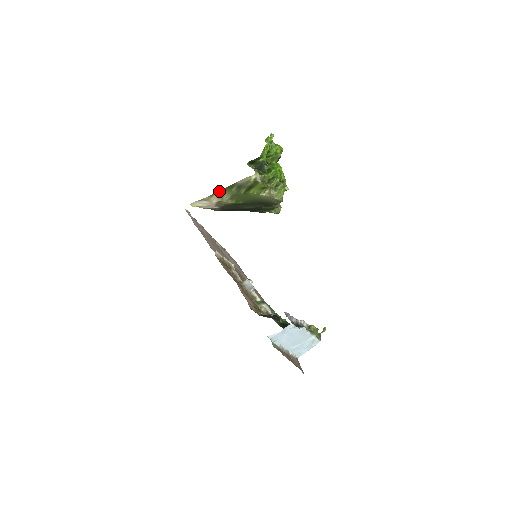
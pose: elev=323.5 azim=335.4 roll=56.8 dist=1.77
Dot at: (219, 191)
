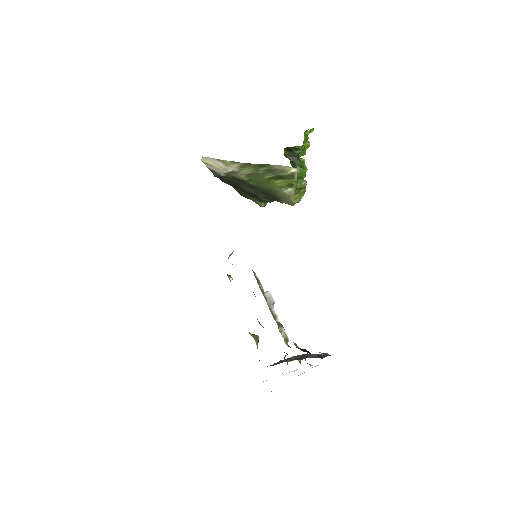
Dot at: (247, 163)
